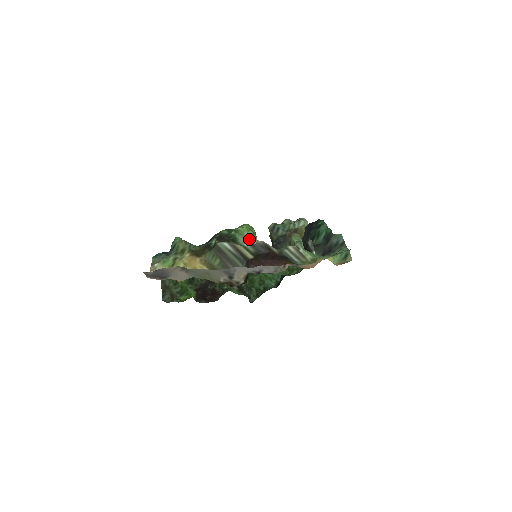
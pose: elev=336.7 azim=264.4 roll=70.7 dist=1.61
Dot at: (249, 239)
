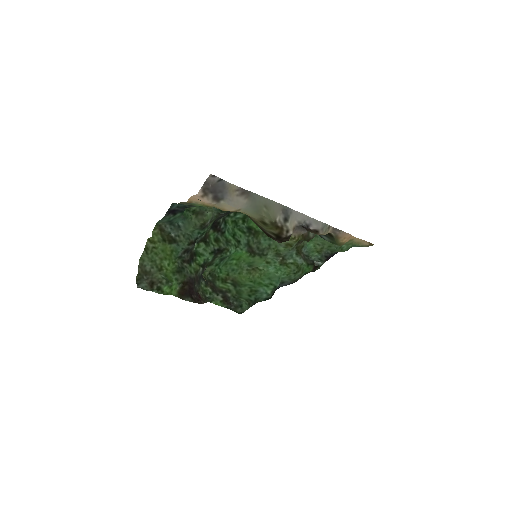
Dot at: occluded
